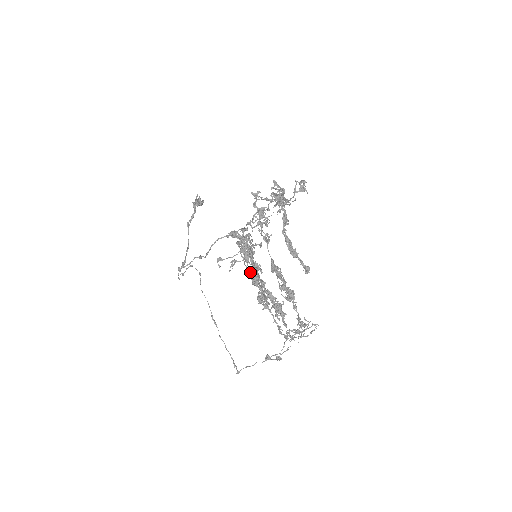
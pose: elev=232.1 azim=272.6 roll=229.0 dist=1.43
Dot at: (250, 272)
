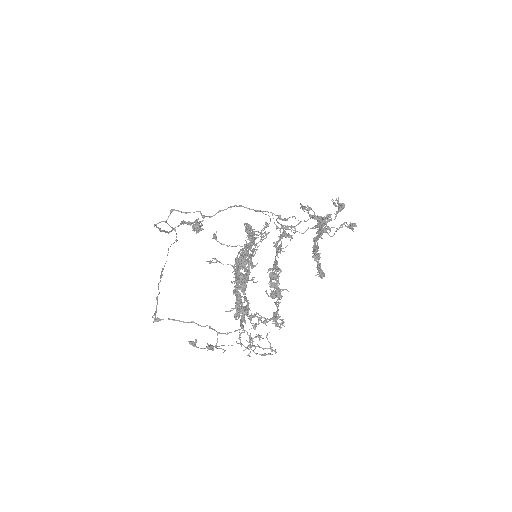
Dot at: occluded
